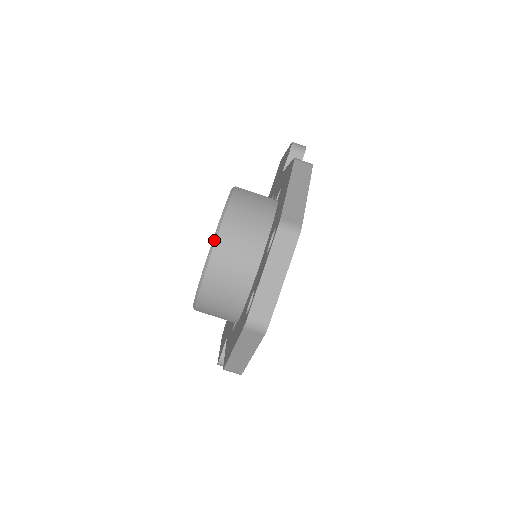
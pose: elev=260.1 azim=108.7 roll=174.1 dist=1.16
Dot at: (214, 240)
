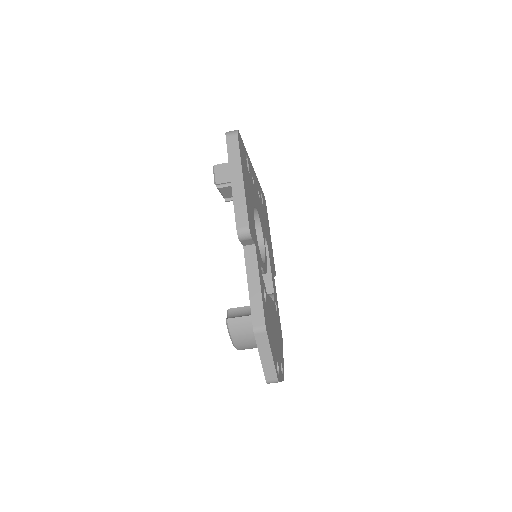
Dot at: occluded
